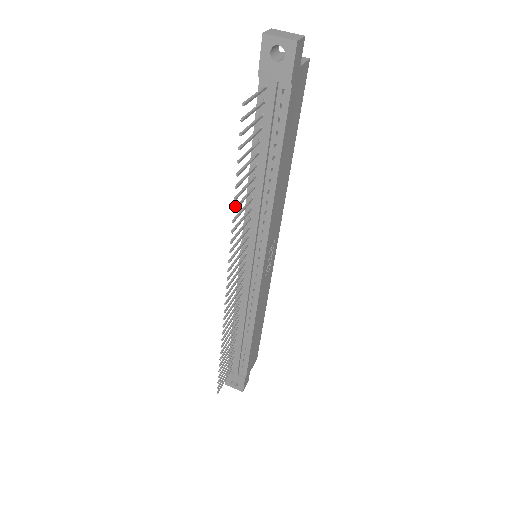
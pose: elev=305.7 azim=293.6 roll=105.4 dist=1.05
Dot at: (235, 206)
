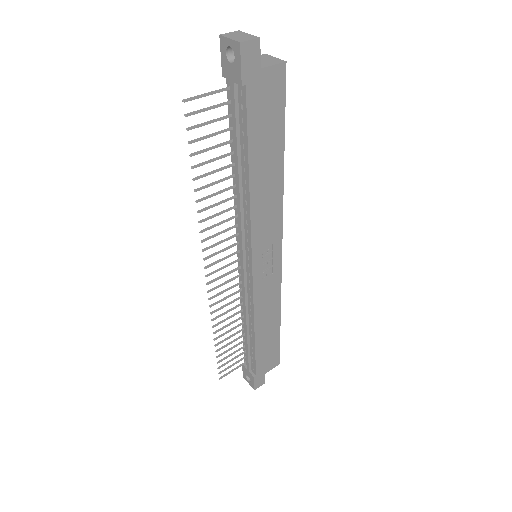
Dot at: (201, 198)
